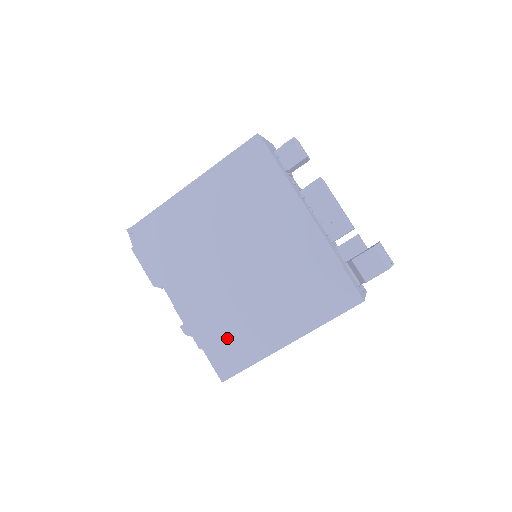
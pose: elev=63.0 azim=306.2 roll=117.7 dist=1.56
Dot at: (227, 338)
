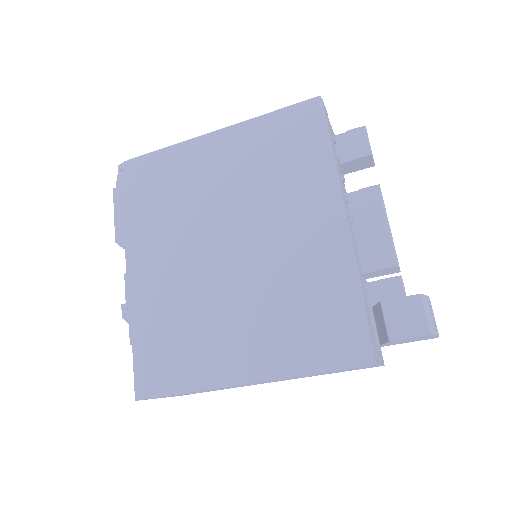
Dot at: (169, 341)
